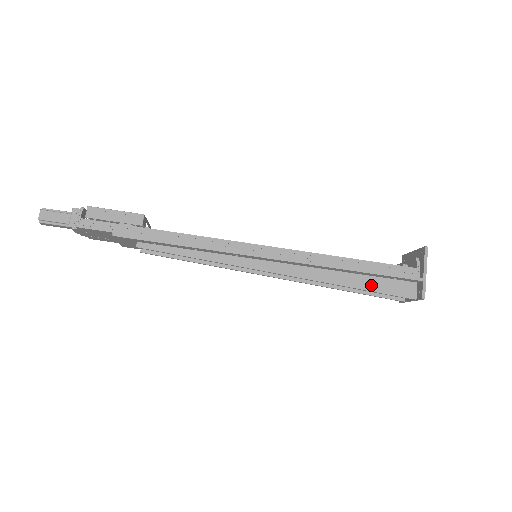
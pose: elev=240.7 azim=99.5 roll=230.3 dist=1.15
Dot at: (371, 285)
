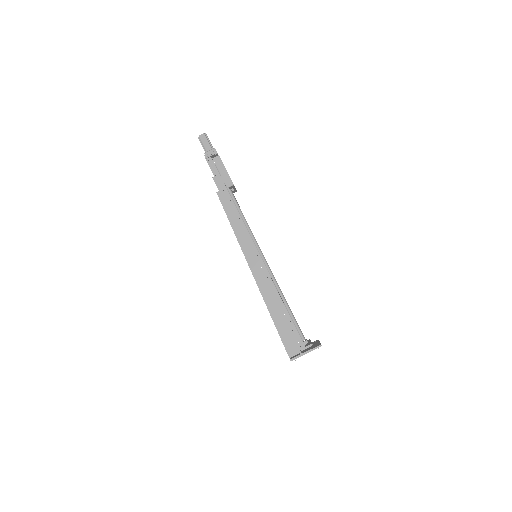
Dot at: (280, 328)
